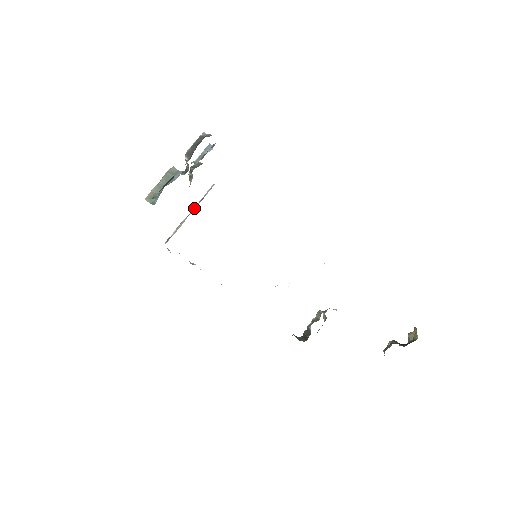
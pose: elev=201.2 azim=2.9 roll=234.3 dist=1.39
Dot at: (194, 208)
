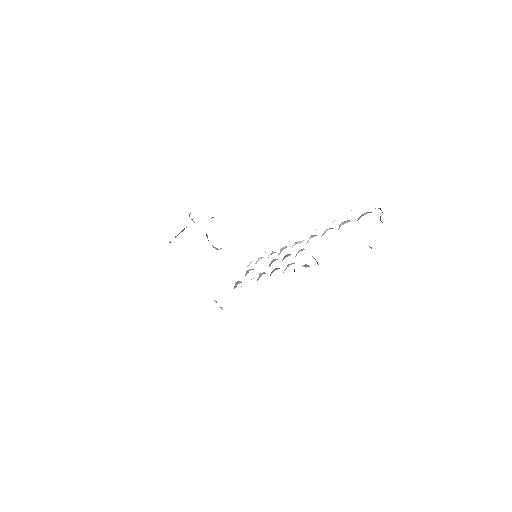
Dot at: occluded
